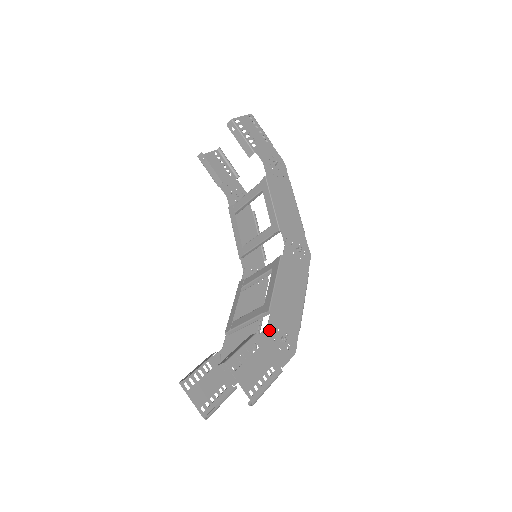
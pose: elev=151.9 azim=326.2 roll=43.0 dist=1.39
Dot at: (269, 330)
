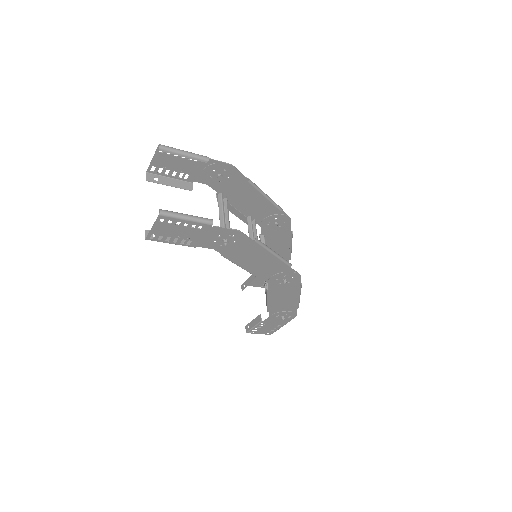
Dot at: (208, 182)
